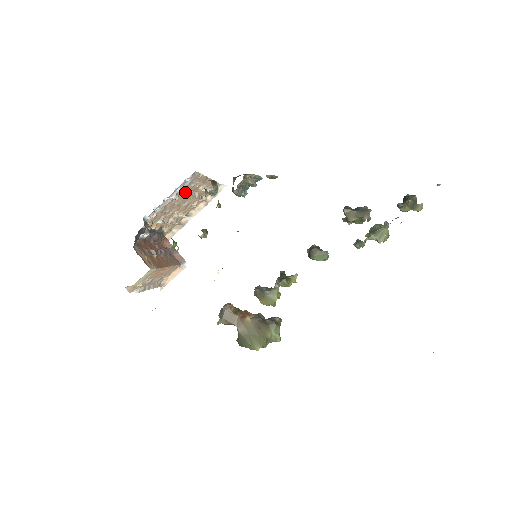
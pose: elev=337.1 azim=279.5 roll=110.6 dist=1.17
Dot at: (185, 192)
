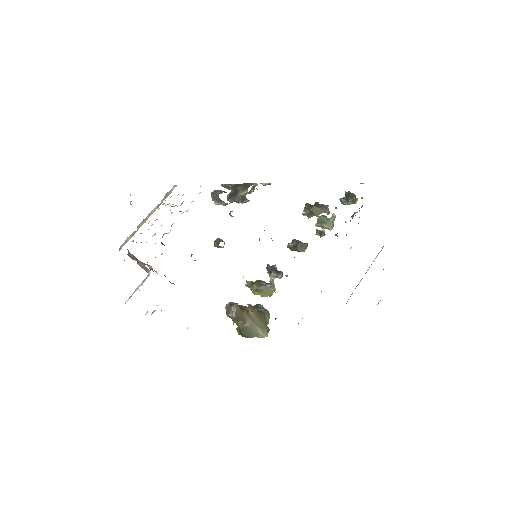
Dot at: occluded
